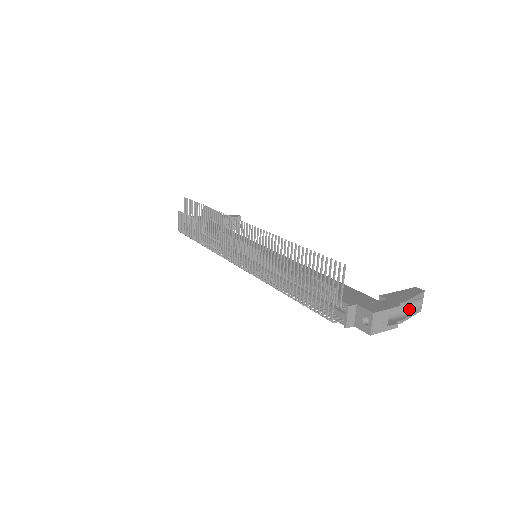
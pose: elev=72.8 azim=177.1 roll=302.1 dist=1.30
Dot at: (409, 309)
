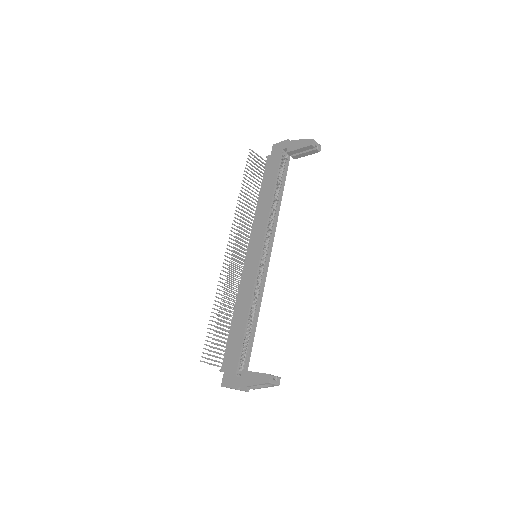
Dot at: occluded
